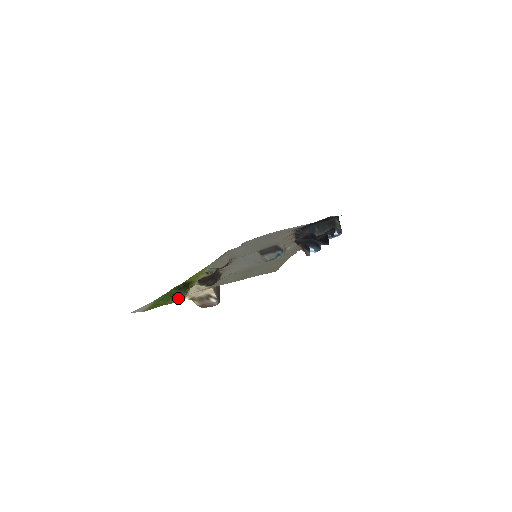
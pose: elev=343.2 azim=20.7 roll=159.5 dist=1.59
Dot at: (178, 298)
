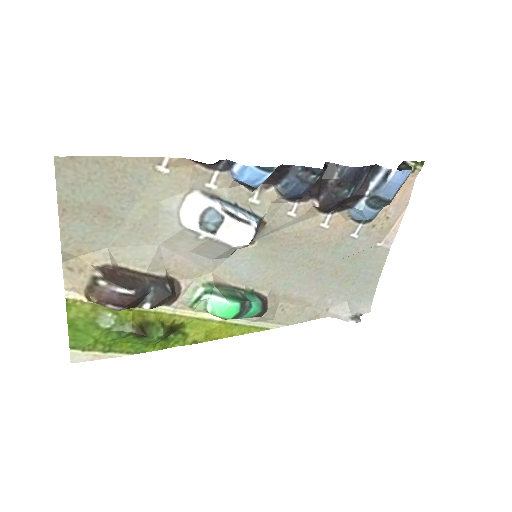
Dot at: (87, 310)
